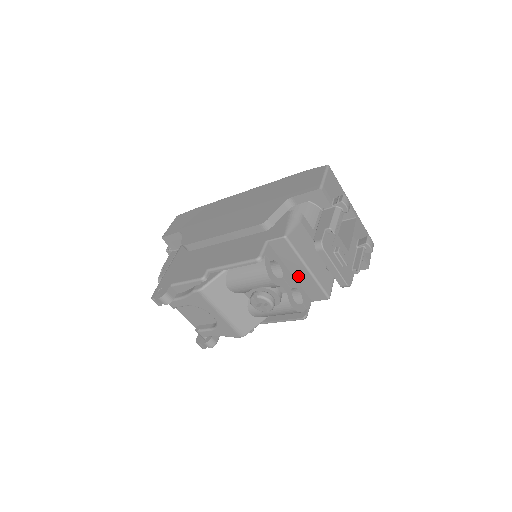
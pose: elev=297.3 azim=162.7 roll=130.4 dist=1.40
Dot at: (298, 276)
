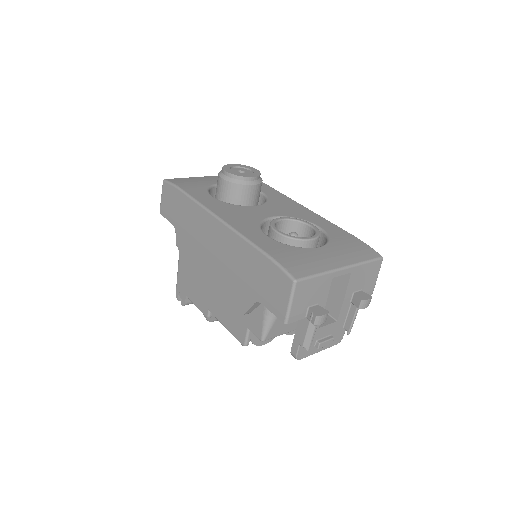
Dot at: occluded
